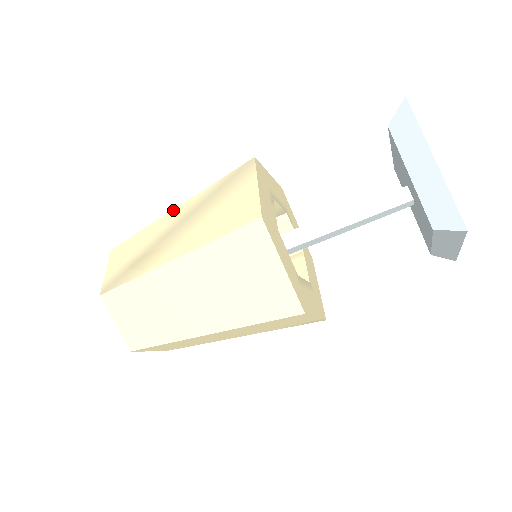
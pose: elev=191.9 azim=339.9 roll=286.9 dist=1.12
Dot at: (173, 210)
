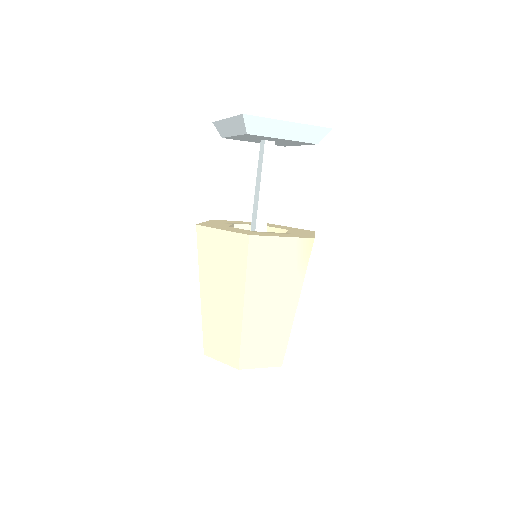
Dot at: occluded
